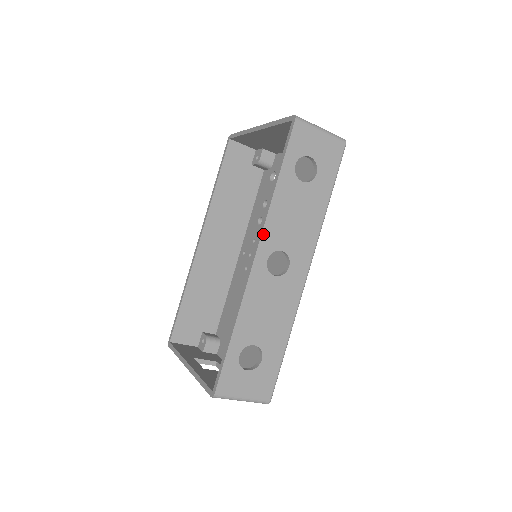
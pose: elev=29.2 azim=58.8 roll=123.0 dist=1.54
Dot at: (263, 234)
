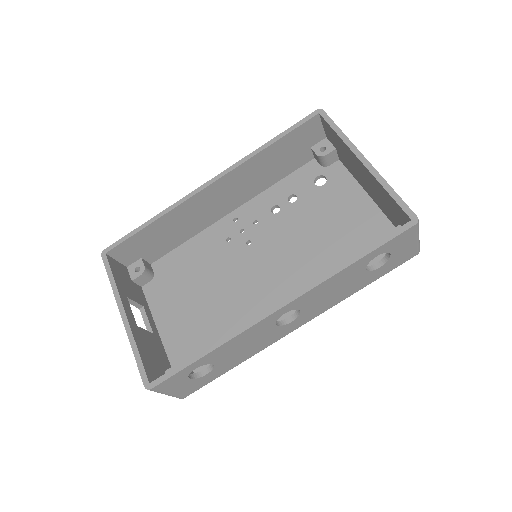
Dot at: (302, 296)
